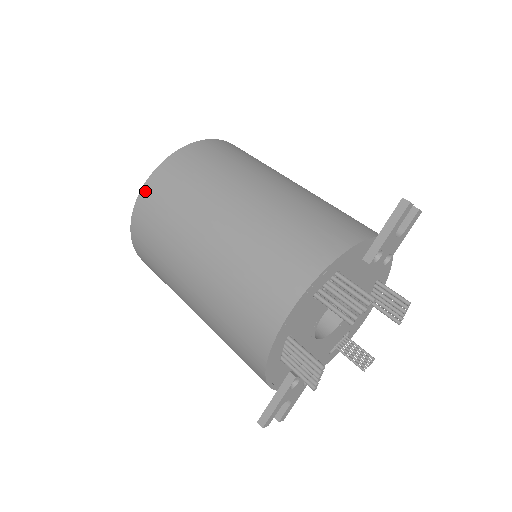
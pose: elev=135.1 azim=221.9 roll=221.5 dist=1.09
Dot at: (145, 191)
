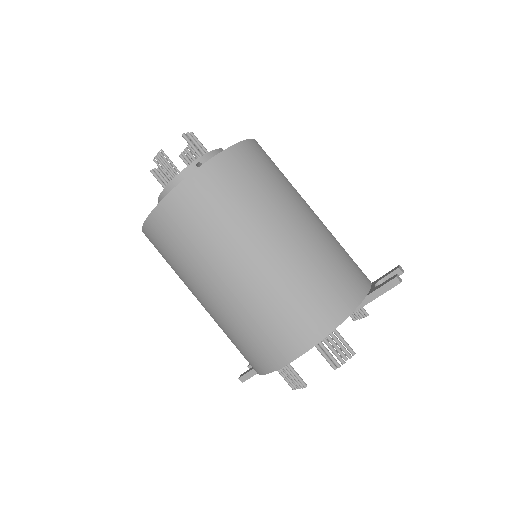
Dot at: (167, 204)
